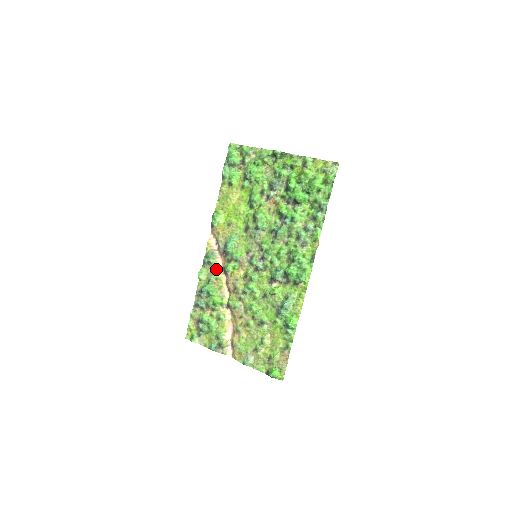
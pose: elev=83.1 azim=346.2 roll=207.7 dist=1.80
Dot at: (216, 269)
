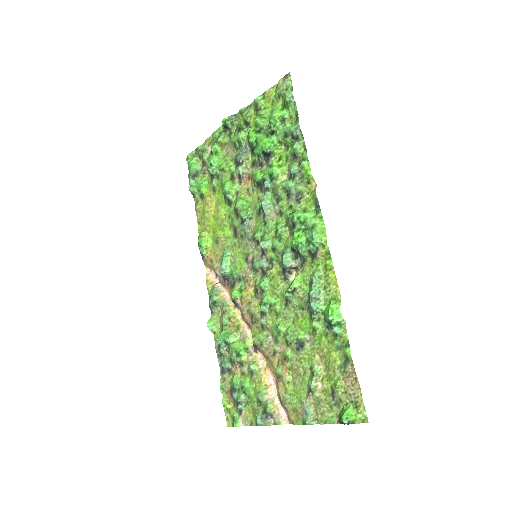
Dot at: (224, 306)
